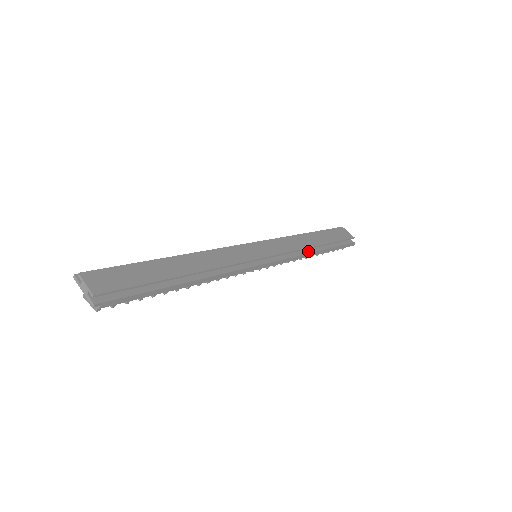
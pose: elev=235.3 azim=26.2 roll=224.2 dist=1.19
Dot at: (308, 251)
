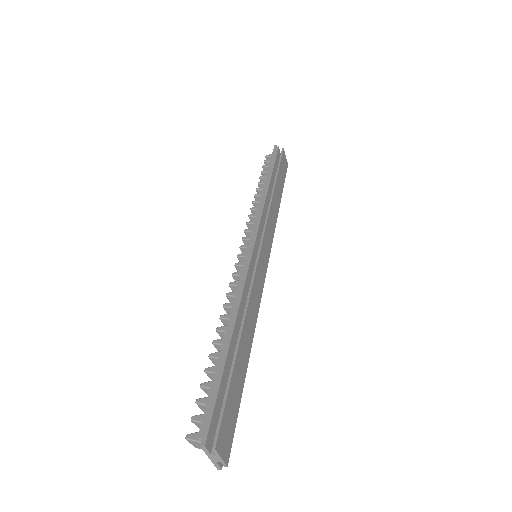
Dot at: occluded
